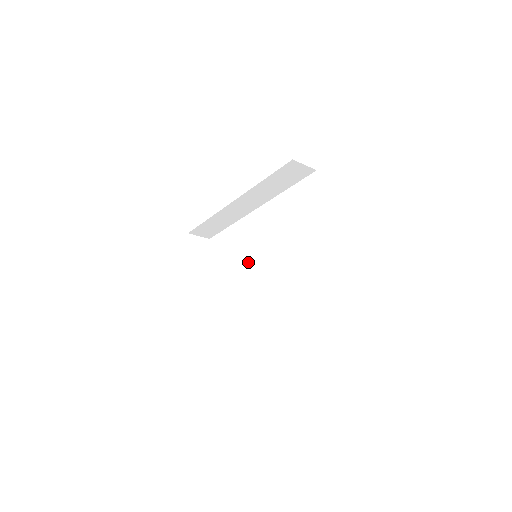
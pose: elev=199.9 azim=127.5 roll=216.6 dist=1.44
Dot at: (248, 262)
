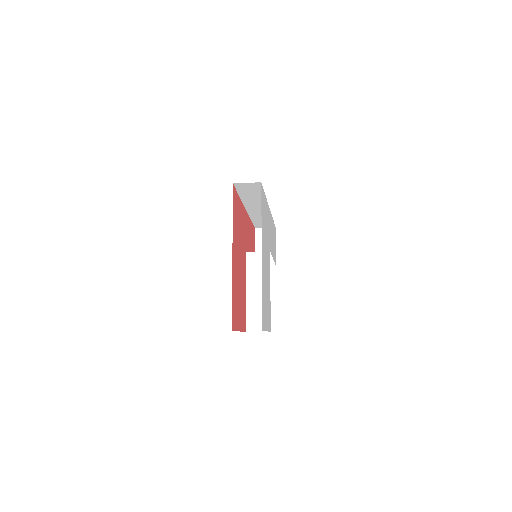
Dot at: occluded
